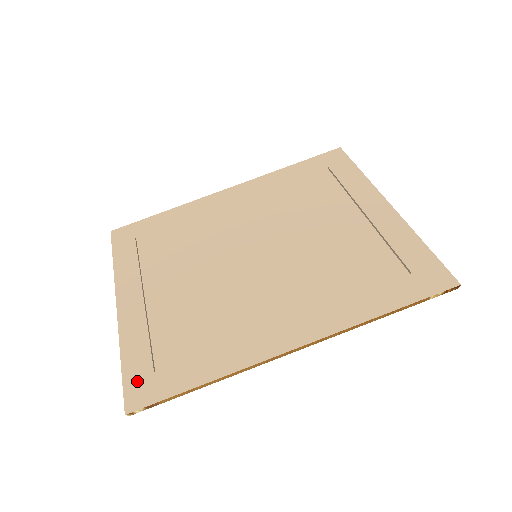
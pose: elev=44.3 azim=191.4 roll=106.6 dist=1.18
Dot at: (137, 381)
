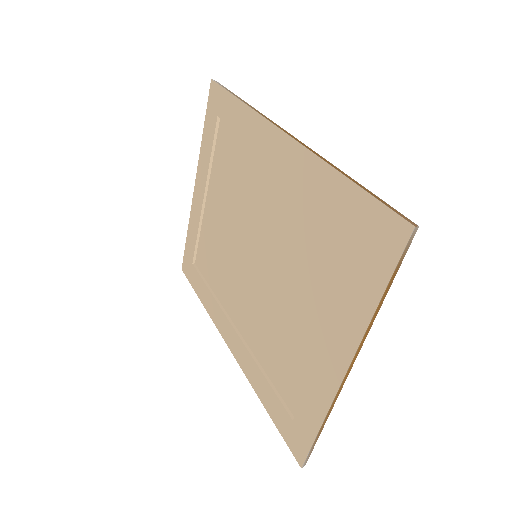
Dot at: (187, 258)
